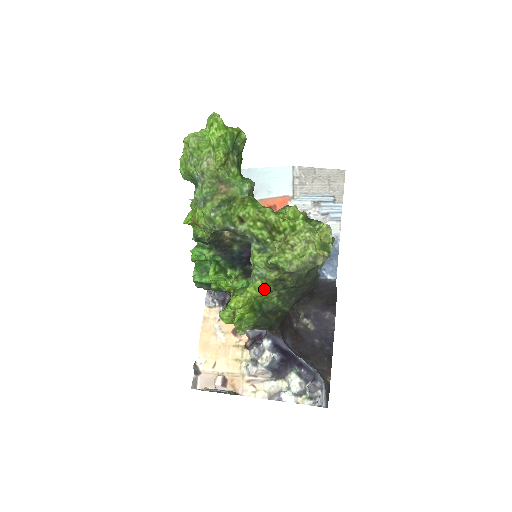
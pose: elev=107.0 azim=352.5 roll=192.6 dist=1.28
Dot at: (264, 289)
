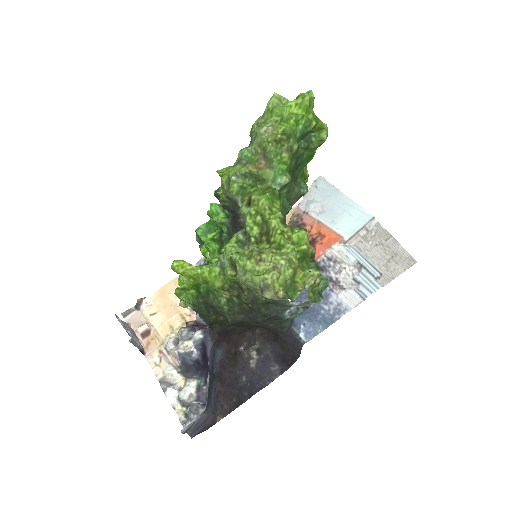
Dot at: (217, 280)
